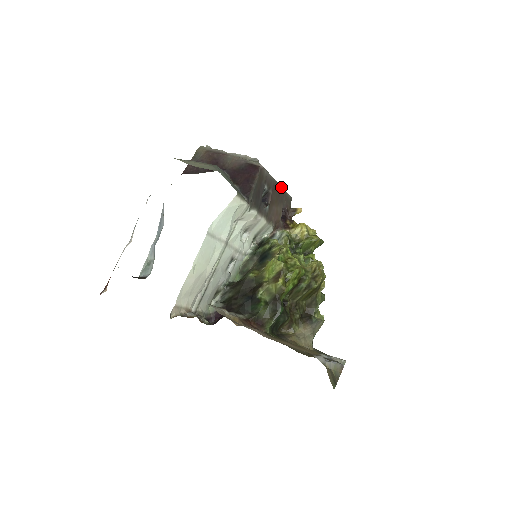
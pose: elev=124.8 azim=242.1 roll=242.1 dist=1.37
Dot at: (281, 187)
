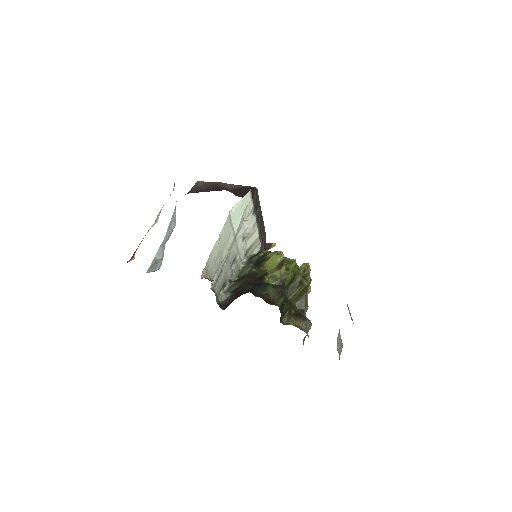
Dot at: occluded
